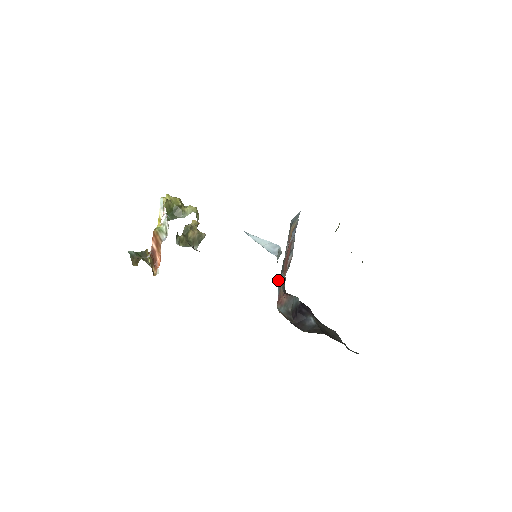
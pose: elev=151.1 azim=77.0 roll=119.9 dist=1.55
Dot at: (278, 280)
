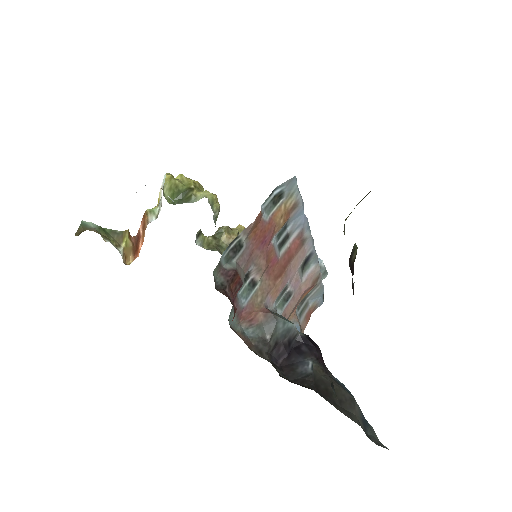
Dot at: occluded
